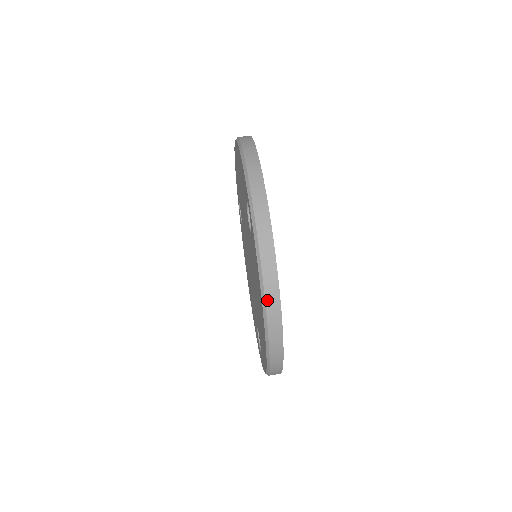
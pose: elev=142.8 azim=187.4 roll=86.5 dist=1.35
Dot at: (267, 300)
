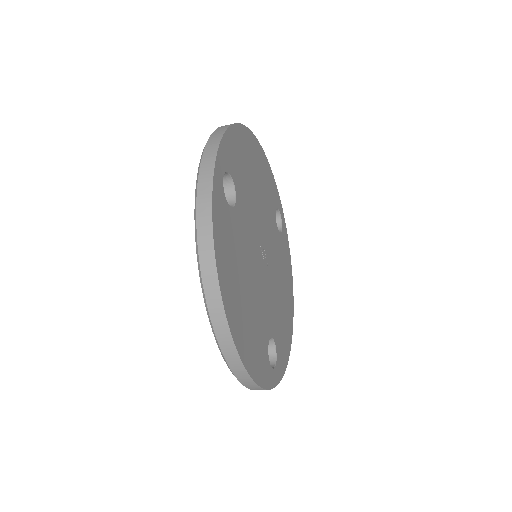
Dot at: (203, 272)
